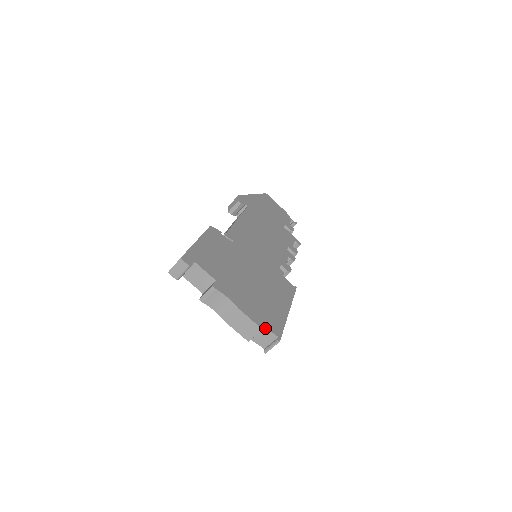
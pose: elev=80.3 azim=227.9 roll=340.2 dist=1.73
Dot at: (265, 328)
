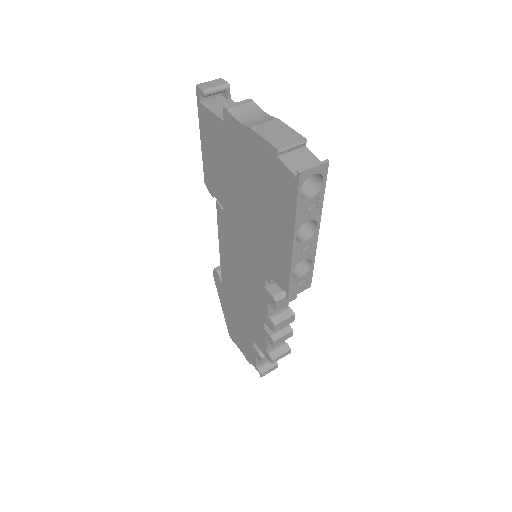
Dot at: (308, 149)
